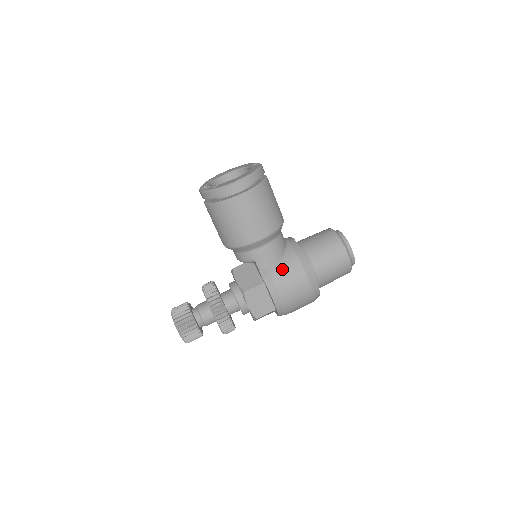
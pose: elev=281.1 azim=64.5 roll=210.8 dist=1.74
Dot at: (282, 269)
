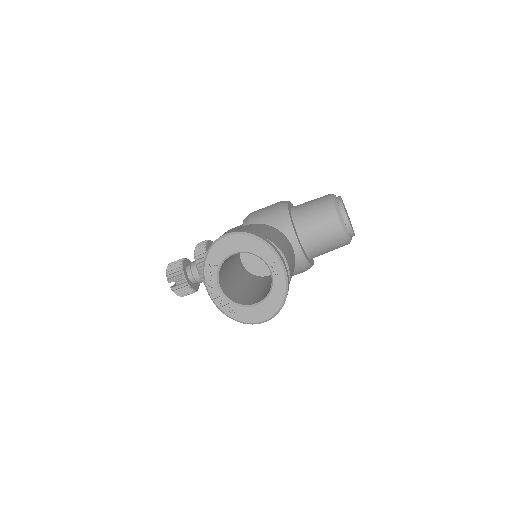
Dot at: occluded
